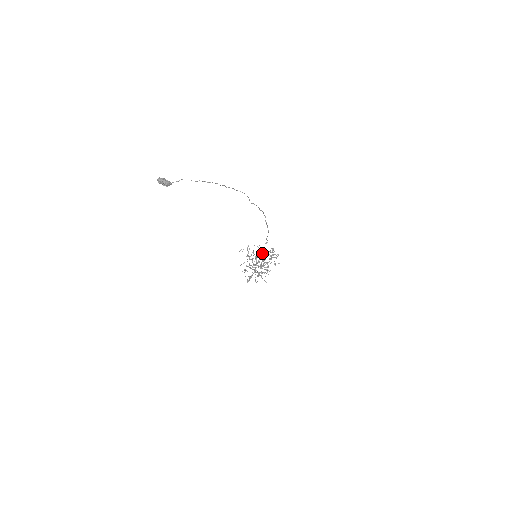
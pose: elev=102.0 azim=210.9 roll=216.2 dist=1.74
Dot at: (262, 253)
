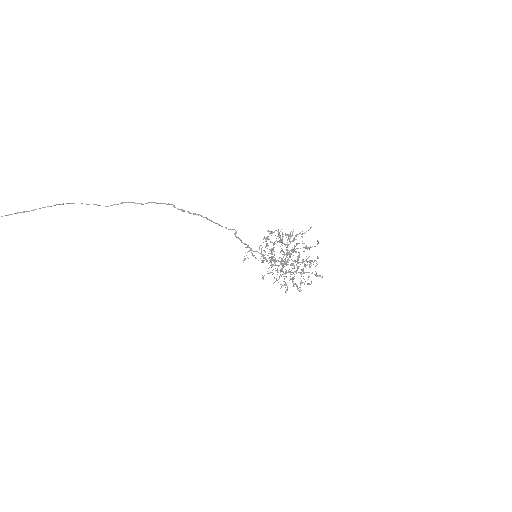
Dot at: occluded
